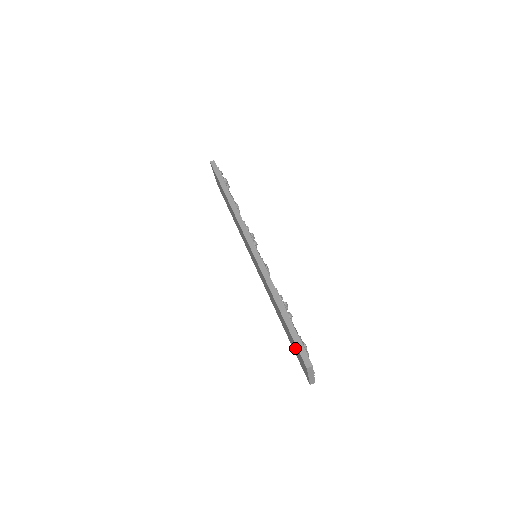
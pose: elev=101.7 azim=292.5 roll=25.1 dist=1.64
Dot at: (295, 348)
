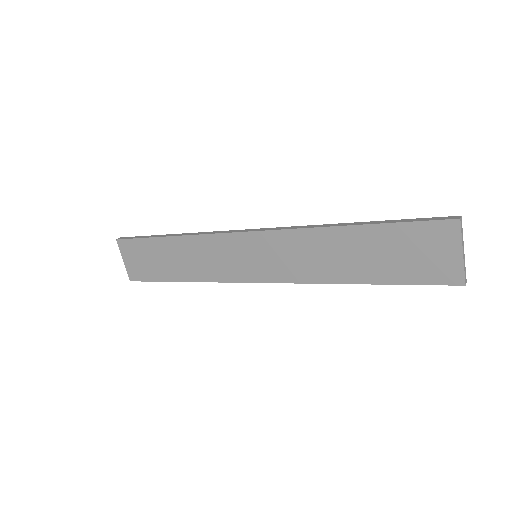
Dot at: (411, 249)
